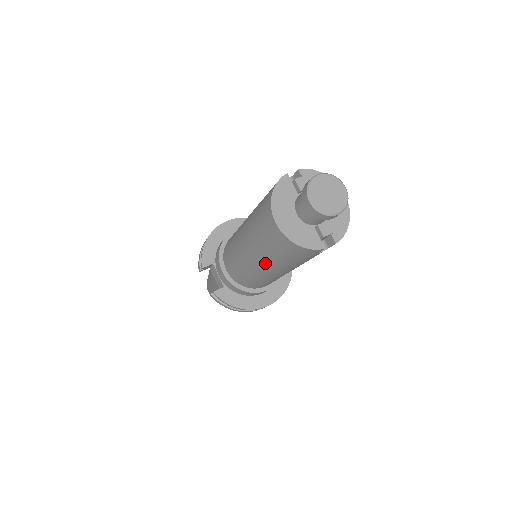
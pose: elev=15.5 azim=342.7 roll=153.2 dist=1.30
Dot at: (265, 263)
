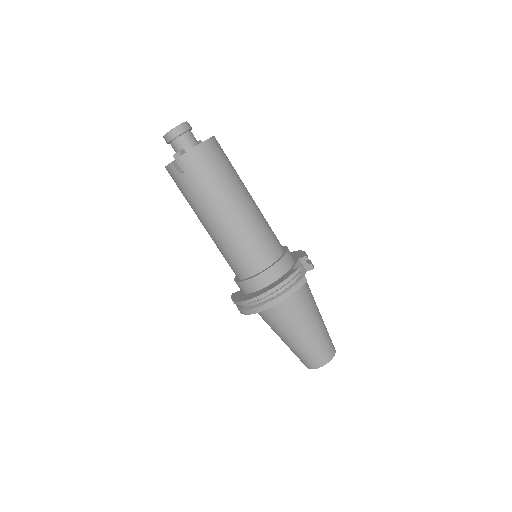
Dot at: occluded
